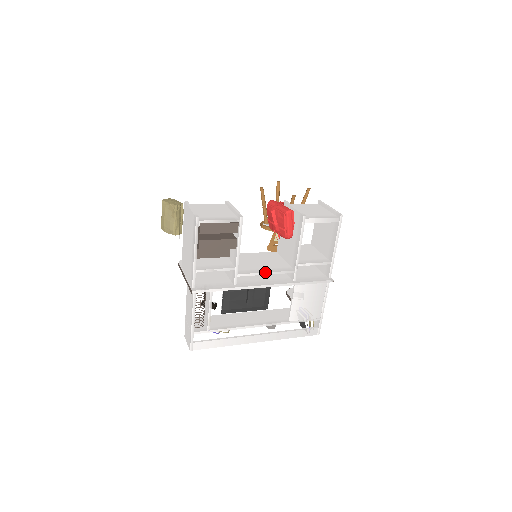
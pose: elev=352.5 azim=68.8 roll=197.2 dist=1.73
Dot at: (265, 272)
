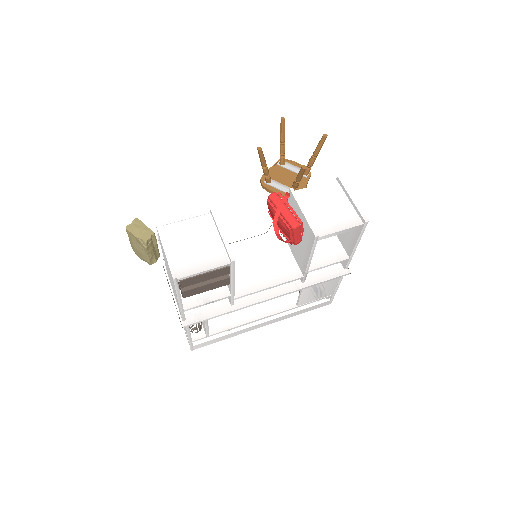
Dot at: (267, 287)
